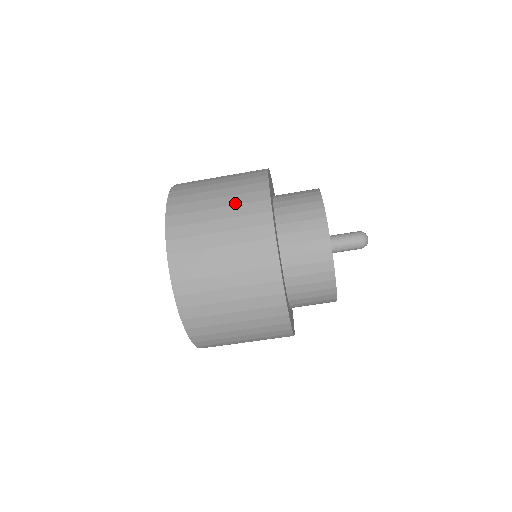
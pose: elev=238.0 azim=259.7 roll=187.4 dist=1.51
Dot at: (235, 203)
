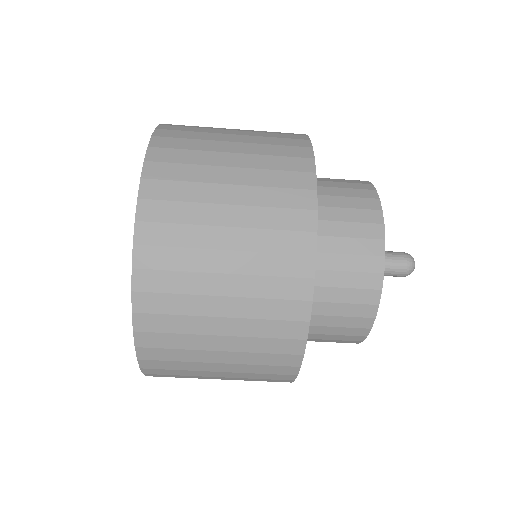
Dot at: (257, 248)
